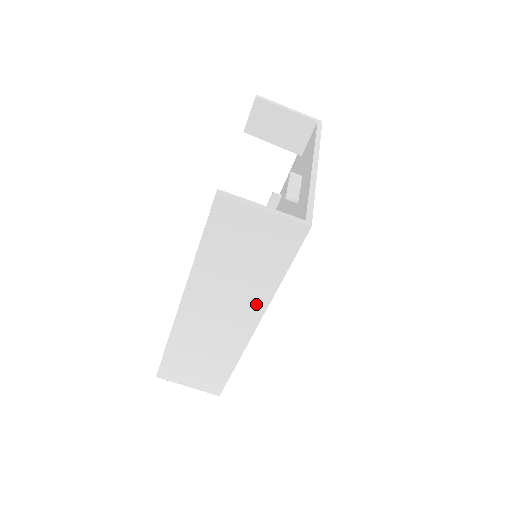
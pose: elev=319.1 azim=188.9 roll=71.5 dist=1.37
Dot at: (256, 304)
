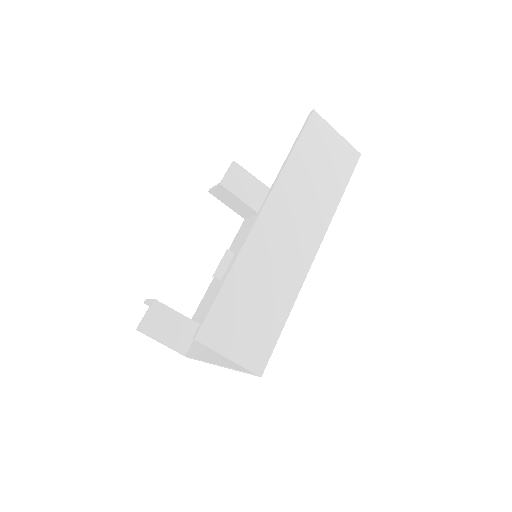
Dot at: (321, 222)
